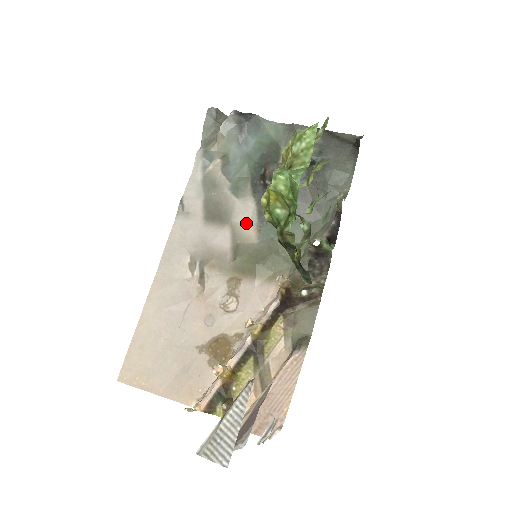
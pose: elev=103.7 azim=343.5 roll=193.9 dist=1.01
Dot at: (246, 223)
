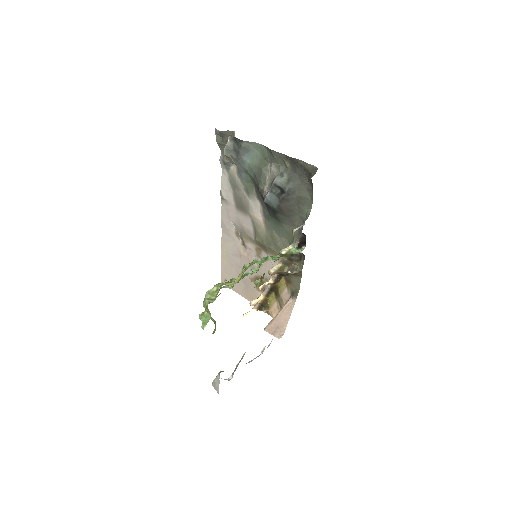
Dot at: (258, 215)
